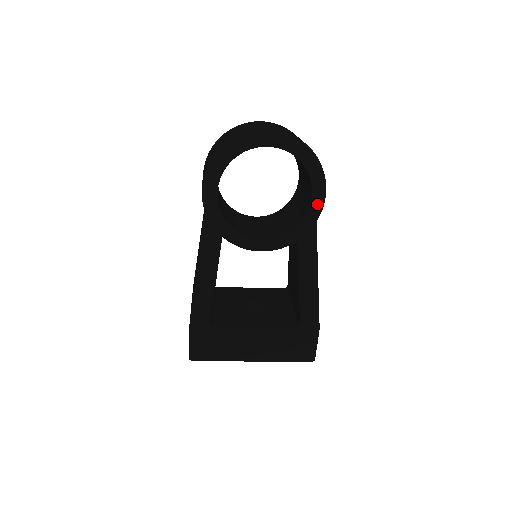
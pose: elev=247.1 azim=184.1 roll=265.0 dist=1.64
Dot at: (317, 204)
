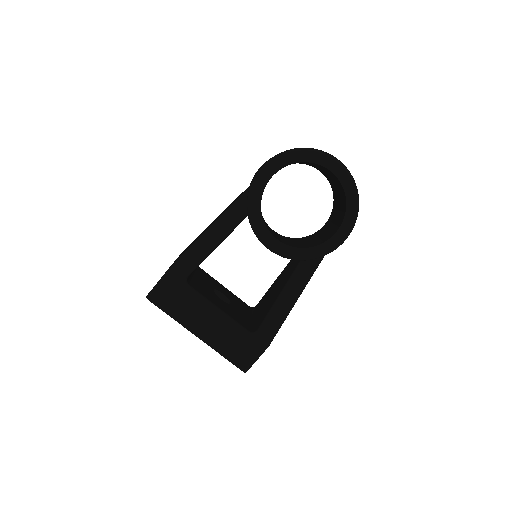
Dot at: (336, 241)
